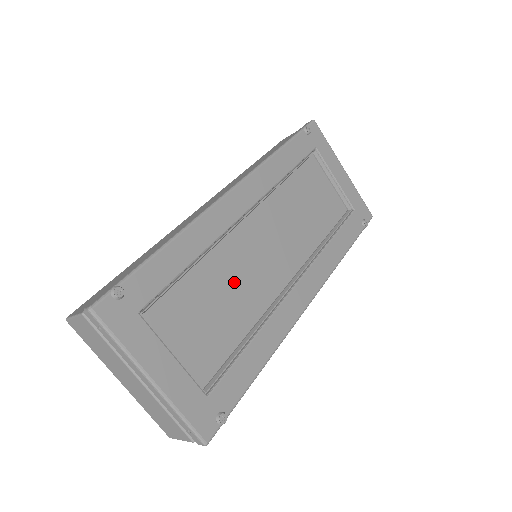
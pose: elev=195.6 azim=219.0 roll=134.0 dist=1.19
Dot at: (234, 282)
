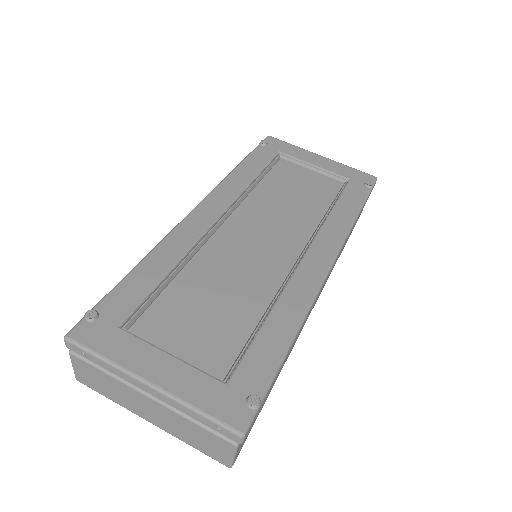
Dot at: (228, 277)
